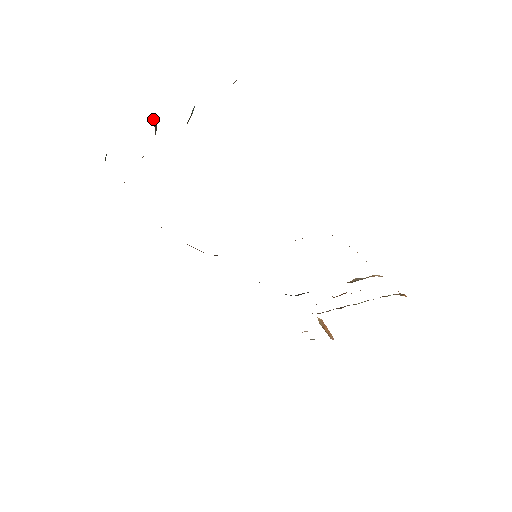
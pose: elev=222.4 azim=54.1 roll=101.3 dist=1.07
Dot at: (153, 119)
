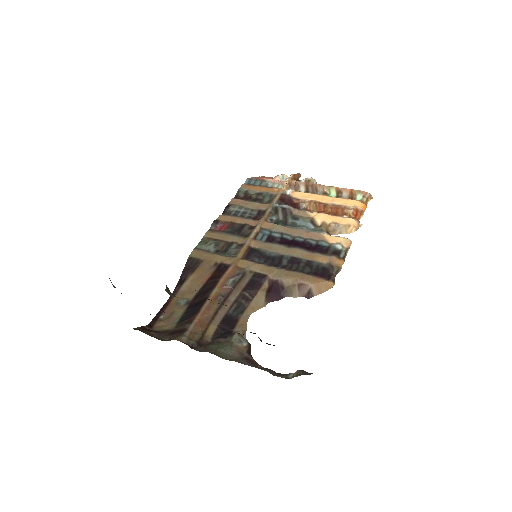
Dot at: (165, 290)
